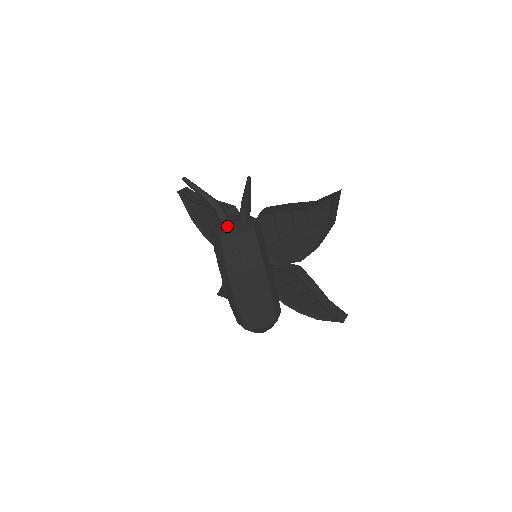
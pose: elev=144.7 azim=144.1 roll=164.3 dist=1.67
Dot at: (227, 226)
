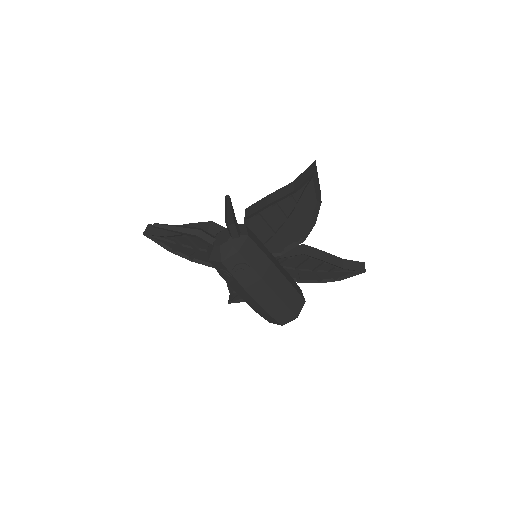
Dot at: (222, 248)
